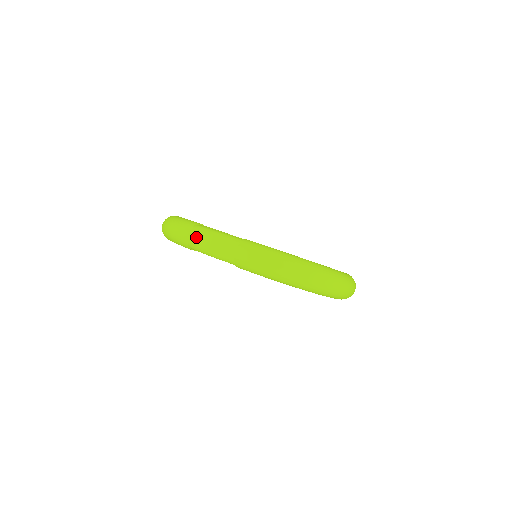
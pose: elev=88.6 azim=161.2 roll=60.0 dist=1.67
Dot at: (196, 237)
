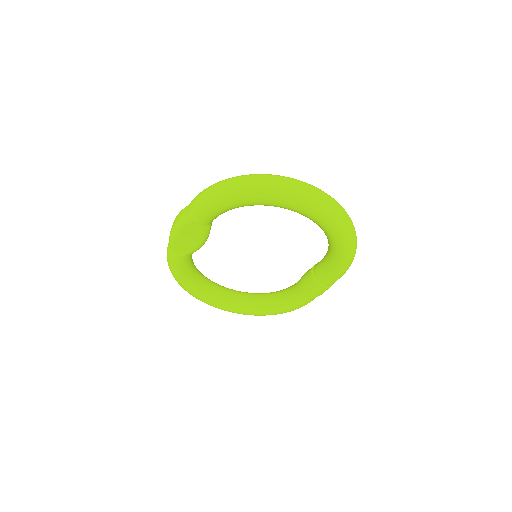
Dot at: occluded
